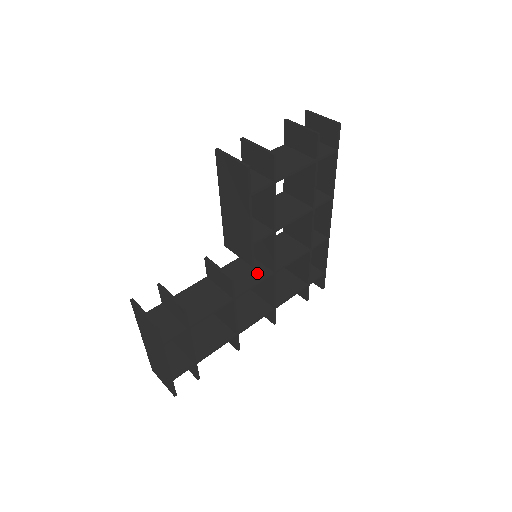
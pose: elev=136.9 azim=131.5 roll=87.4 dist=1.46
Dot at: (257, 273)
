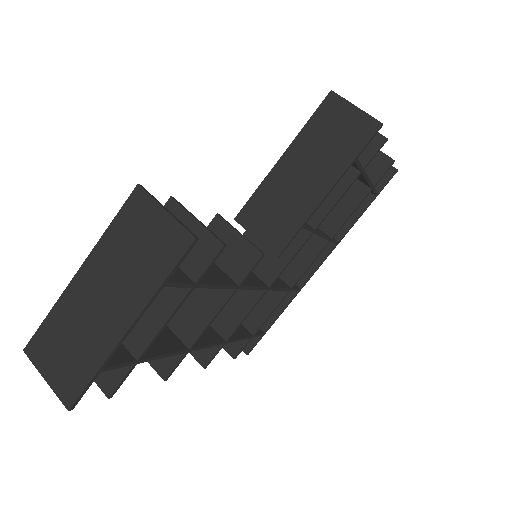
Dot at: (252, 277)
